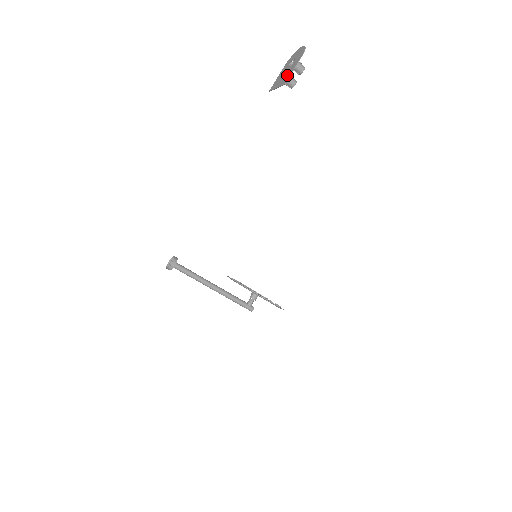
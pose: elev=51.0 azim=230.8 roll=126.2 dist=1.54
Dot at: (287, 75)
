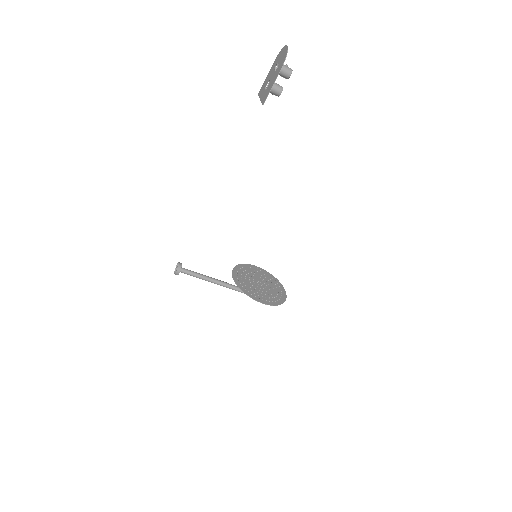
Dot at: (267, 90)
